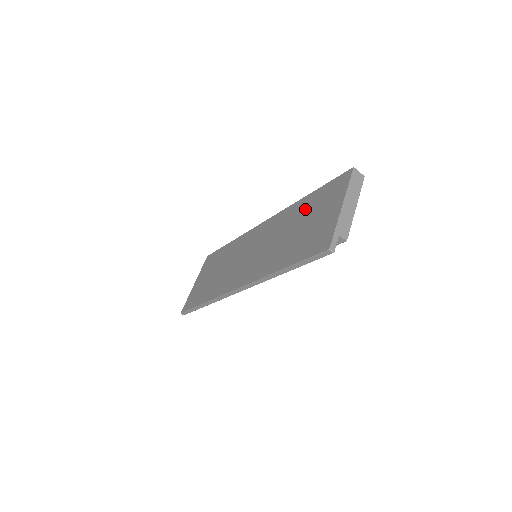
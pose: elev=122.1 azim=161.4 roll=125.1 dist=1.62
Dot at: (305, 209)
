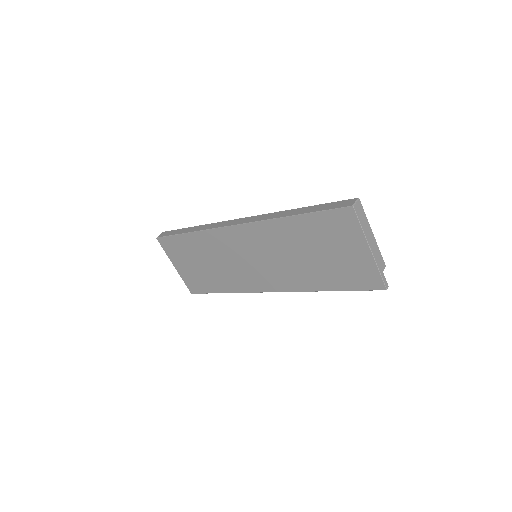
Dot at: (306, 235)
